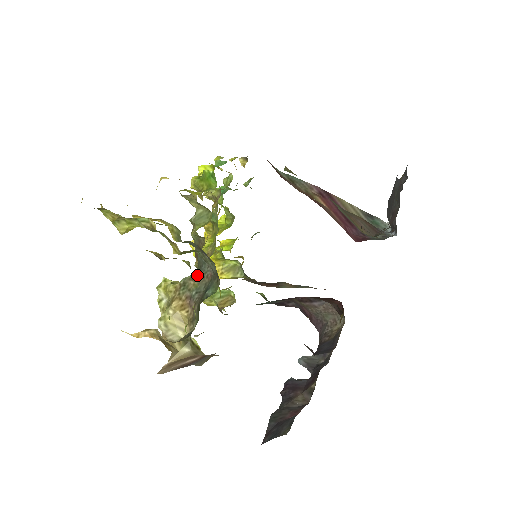
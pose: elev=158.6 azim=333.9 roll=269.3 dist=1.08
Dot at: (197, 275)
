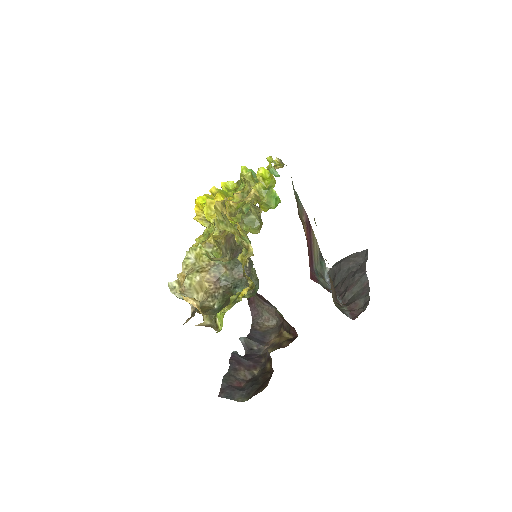
Dot at: (231, 267)
